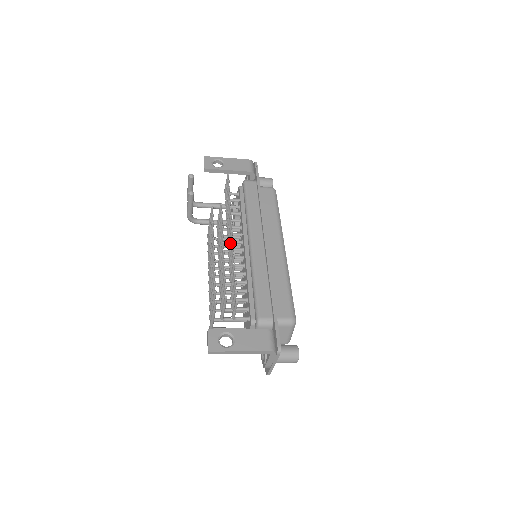
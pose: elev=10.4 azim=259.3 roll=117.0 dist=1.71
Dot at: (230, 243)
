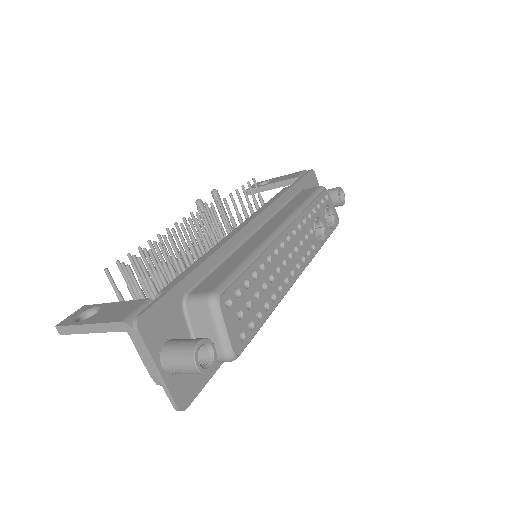
Dot at: (211, 237)
